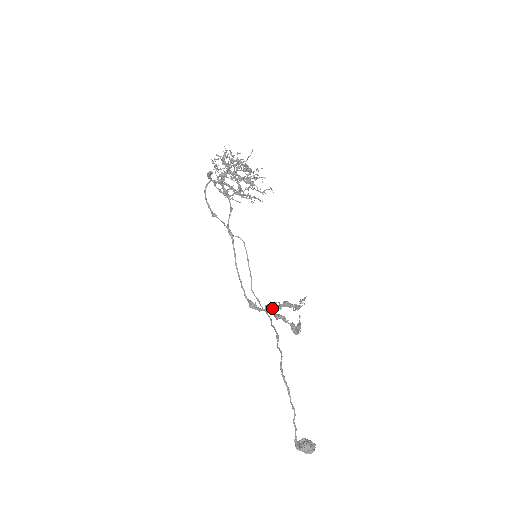
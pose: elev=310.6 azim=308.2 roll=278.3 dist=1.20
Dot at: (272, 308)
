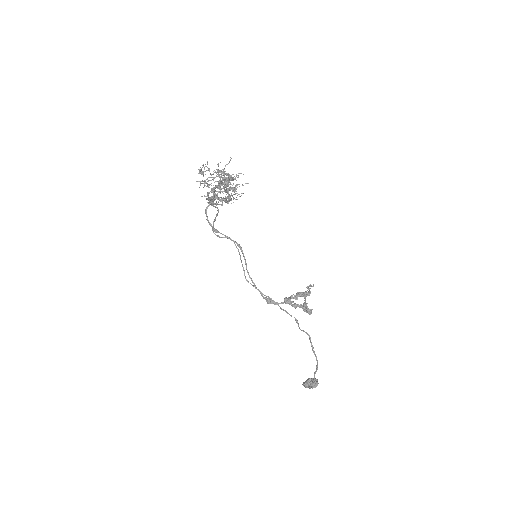
Dot at: (292, 302)
